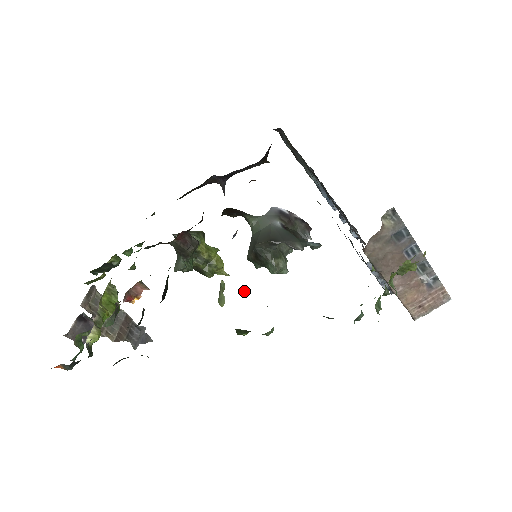
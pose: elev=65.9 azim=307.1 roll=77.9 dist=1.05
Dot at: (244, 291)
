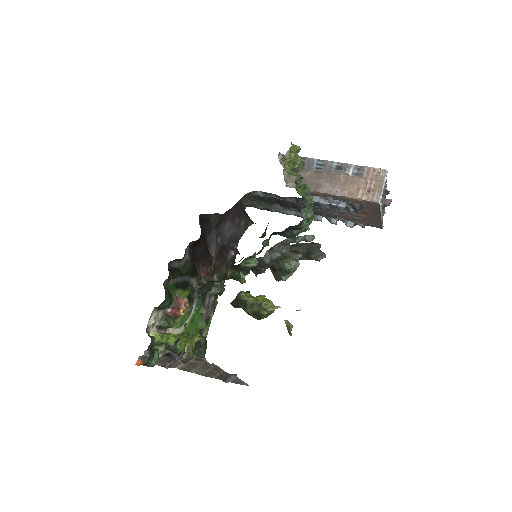
Dot at: (297, 310)
